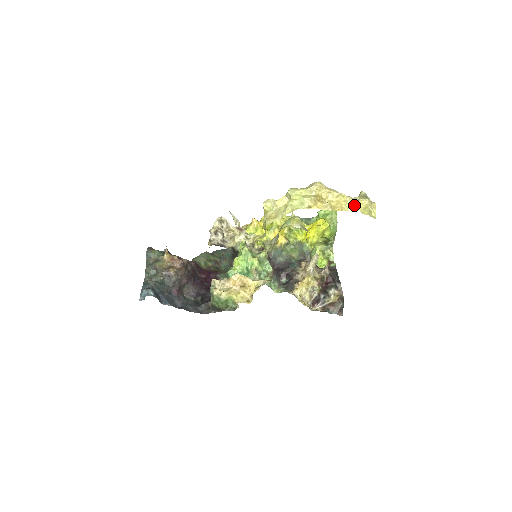
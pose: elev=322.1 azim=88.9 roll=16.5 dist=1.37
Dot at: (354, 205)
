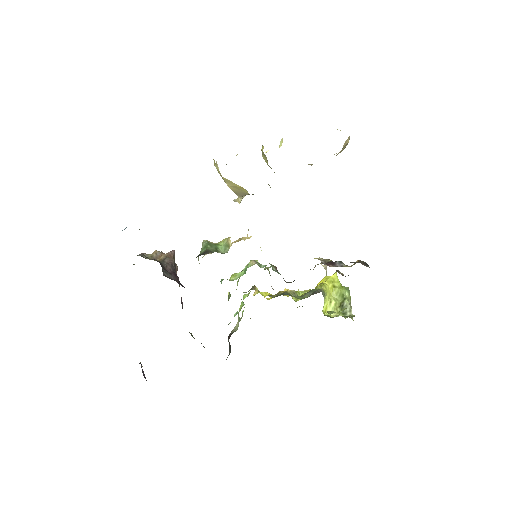
Dot at: occluded
